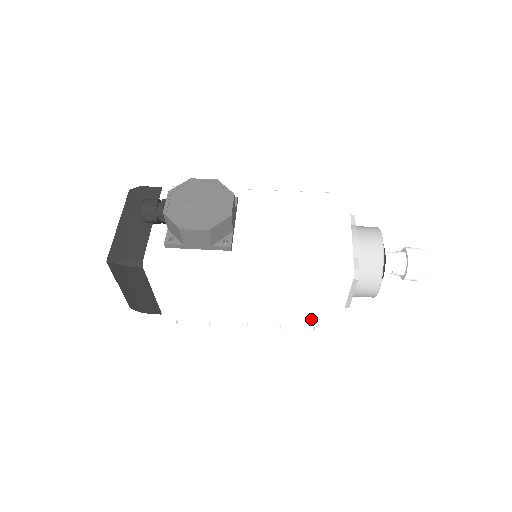
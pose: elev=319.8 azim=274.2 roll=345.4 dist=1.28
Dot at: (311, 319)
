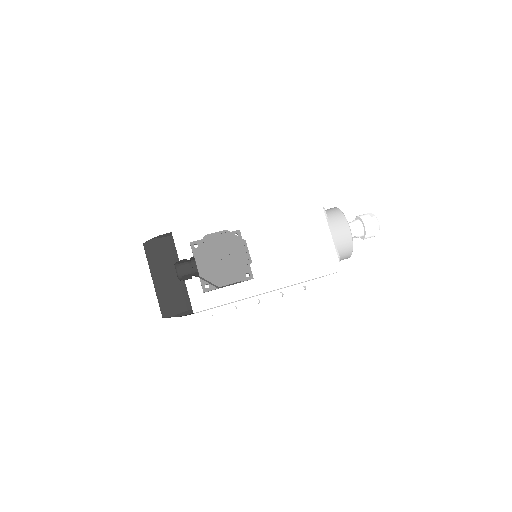
Dot at: (303, 282)
